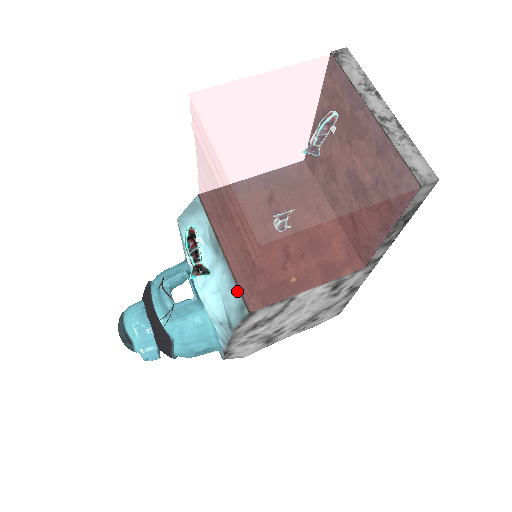
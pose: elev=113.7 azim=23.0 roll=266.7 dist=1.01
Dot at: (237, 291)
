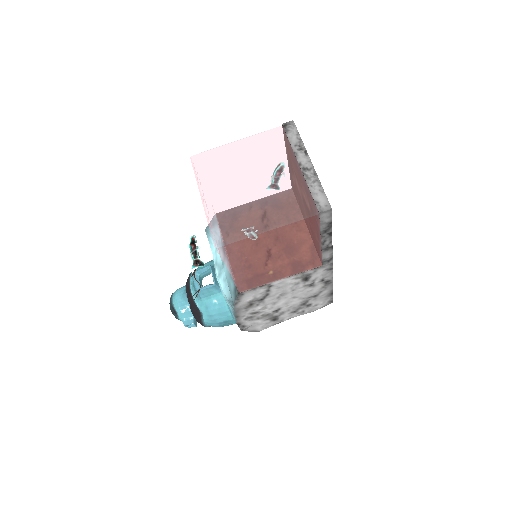
Dot at: occluded
